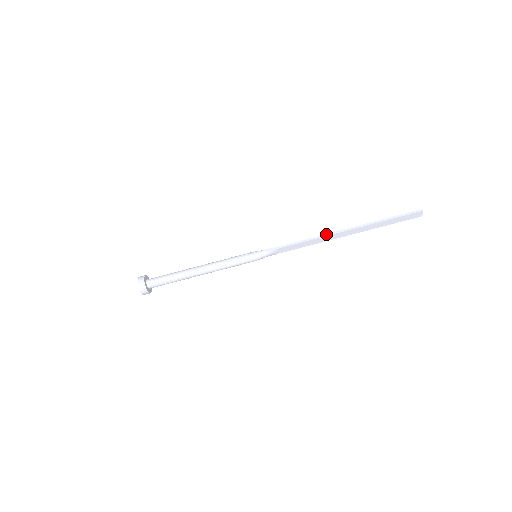
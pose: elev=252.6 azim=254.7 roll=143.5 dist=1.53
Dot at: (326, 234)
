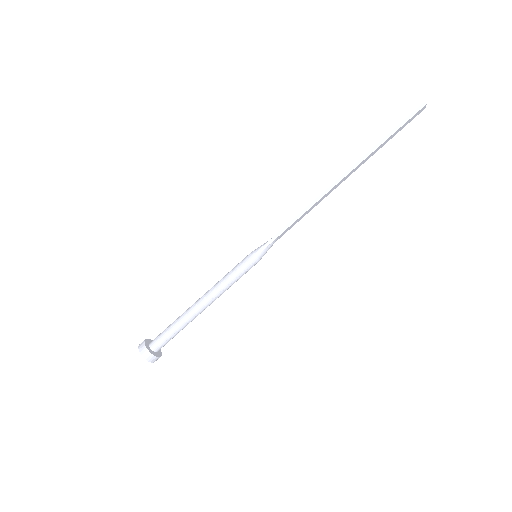
Dot at: (325, 191)
